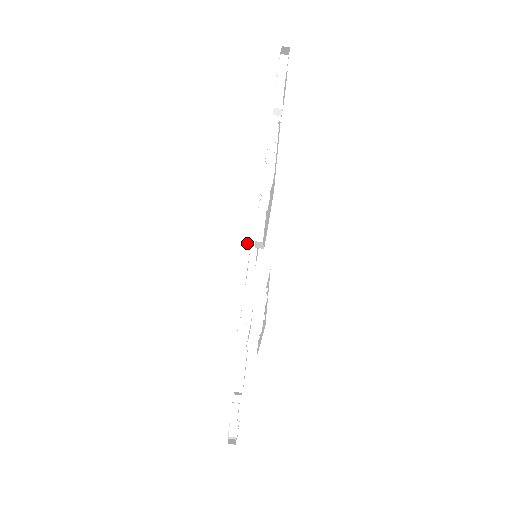
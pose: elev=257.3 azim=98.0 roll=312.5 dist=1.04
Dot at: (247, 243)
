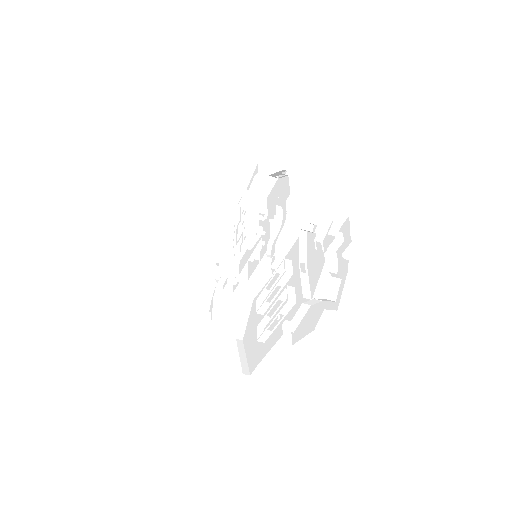
Dot at: (253, 242)
